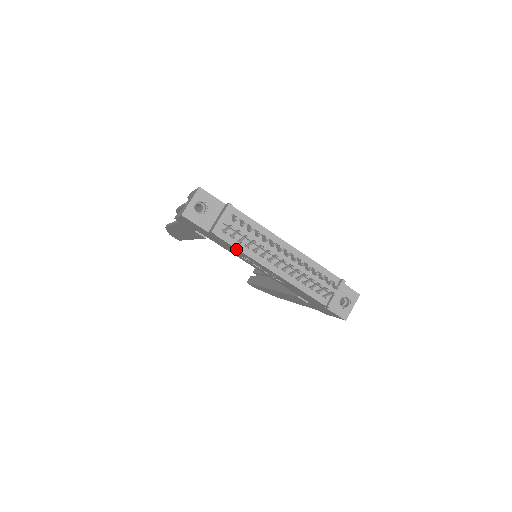
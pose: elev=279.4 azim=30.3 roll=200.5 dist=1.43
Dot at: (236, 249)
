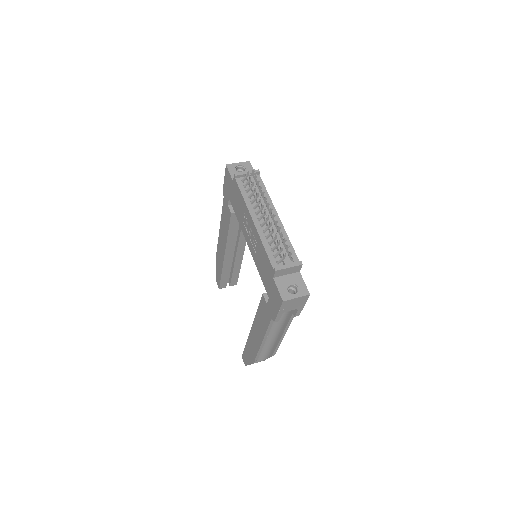
Dot at: (241, 196)
